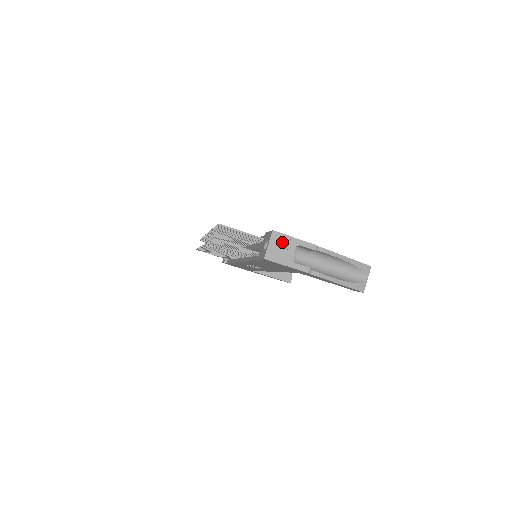
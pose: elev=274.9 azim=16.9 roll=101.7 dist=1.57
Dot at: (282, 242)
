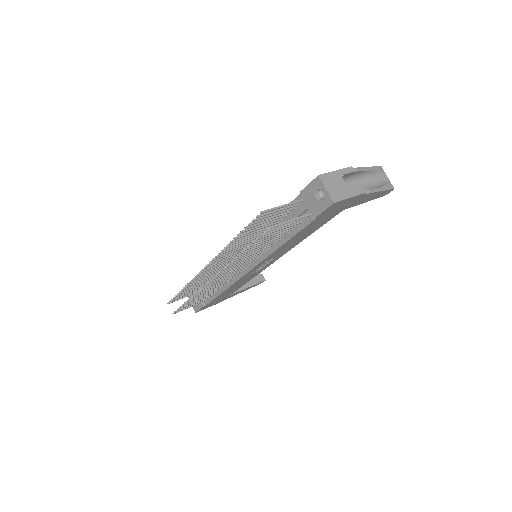
Dot at: (332, 180)
